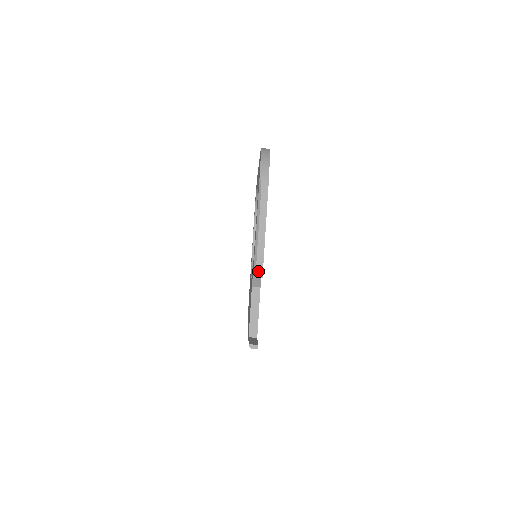
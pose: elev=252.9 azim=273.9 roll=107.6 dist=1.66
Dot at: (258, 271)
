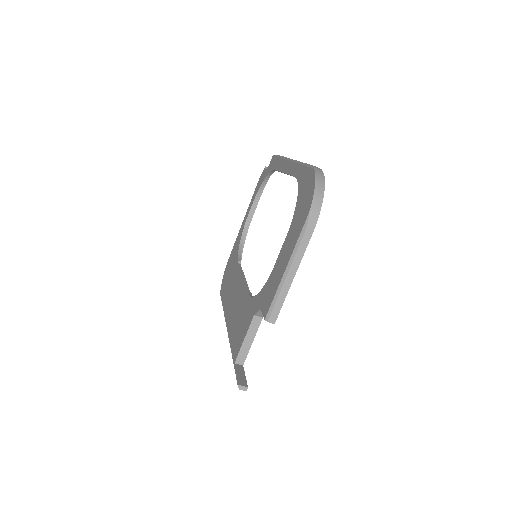
Dot at: (272, 316)
